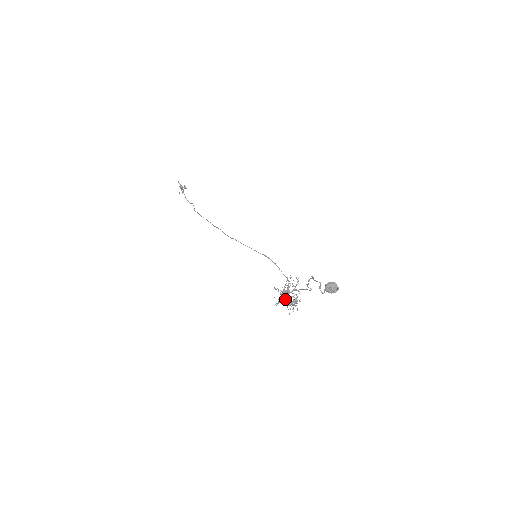
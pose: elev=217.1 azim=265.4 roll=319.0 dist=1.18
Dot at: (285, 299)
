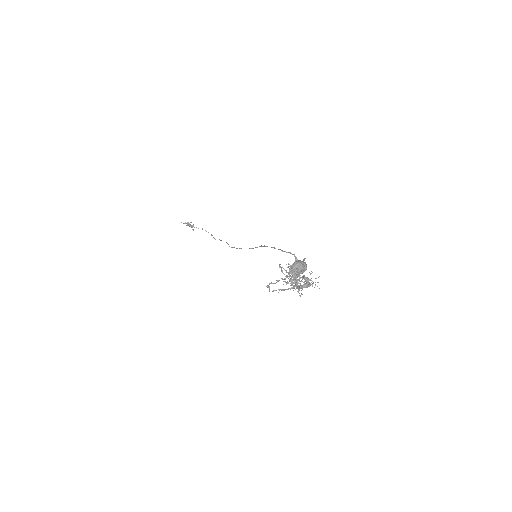
Dot at: (297, 288)
